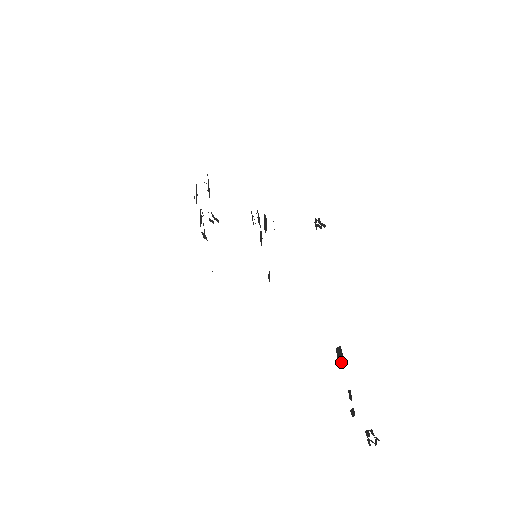
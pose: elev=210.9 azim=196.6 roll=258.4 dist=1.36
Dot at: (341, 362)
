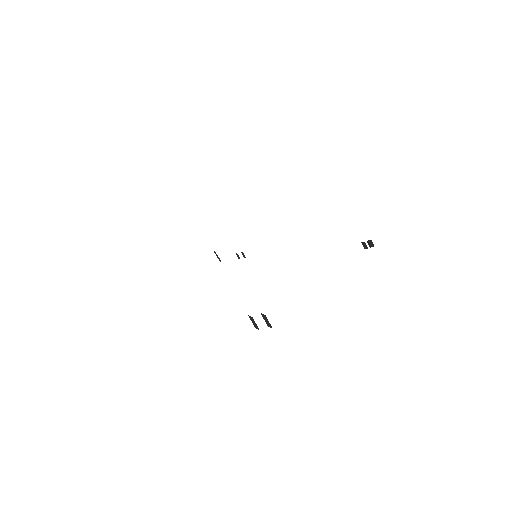
Dot at: occluded
